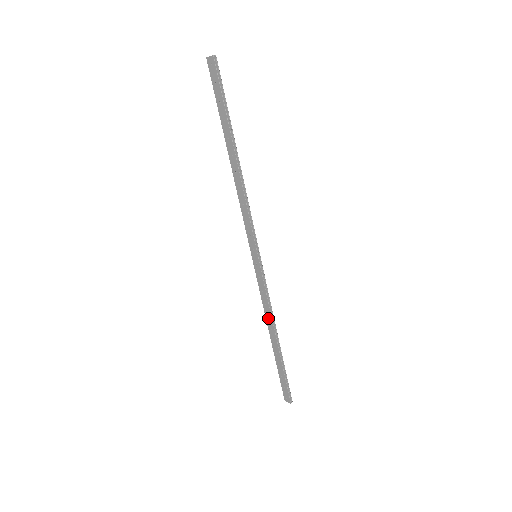
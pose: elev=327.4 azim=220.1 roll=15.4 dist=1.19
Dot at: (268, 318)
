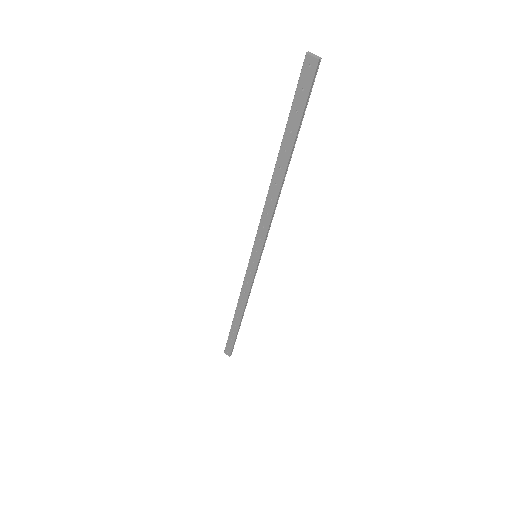
Dot at: (241, 301)
